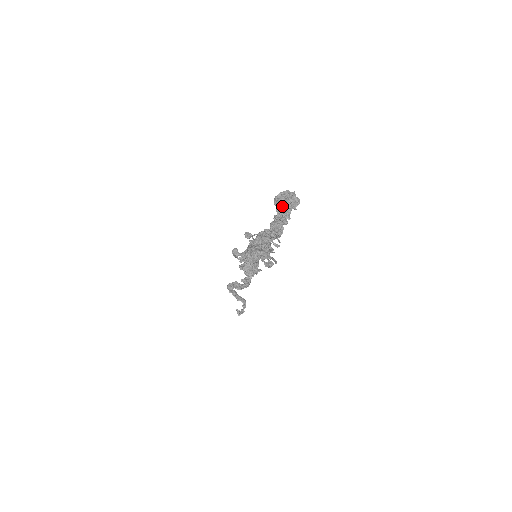
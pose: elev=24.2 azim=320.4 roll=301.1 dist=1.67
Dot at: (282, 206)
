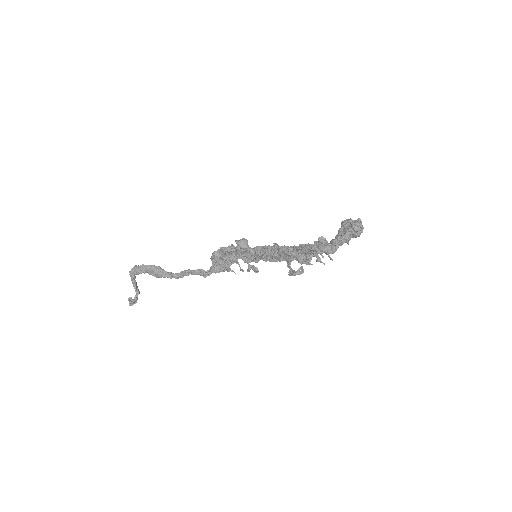
Dot at: (354, 230)
